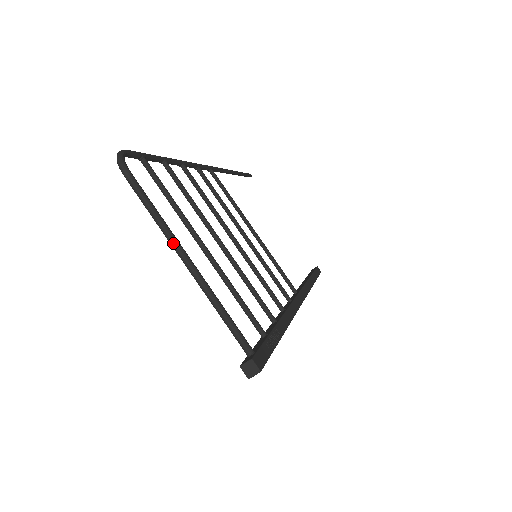
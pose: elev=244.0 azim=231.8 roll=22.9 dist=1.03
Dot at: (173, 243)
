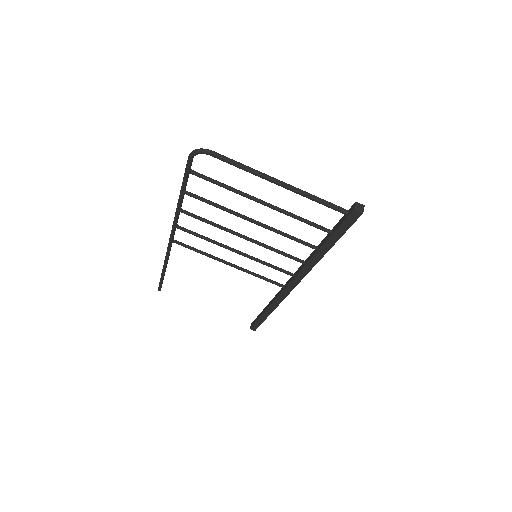
Dot at: (266, 175)
